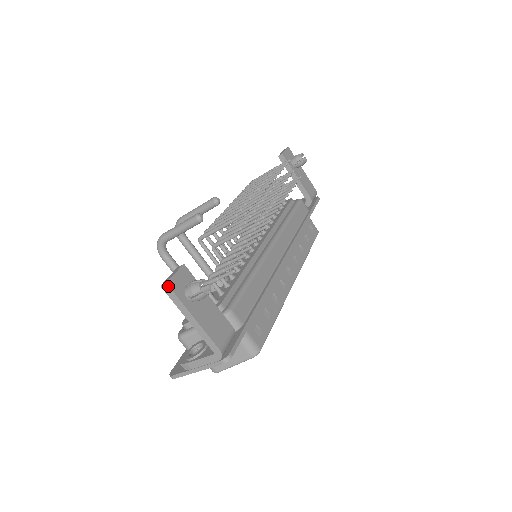
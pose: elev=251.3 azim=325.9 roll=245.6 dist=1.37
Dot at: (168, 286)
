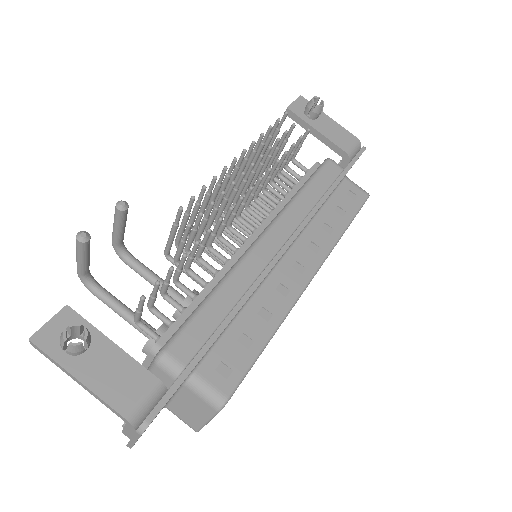
Dot at: (32, 342)
